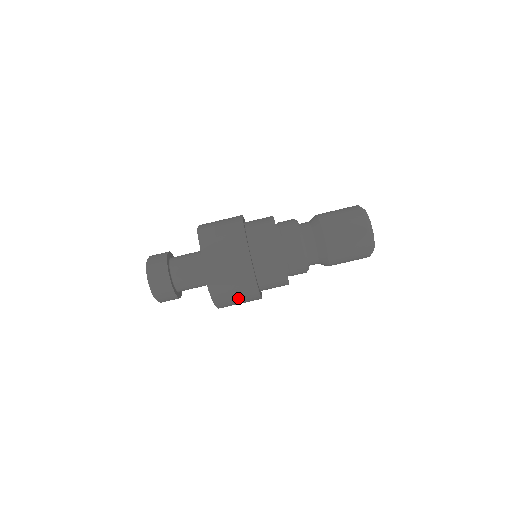
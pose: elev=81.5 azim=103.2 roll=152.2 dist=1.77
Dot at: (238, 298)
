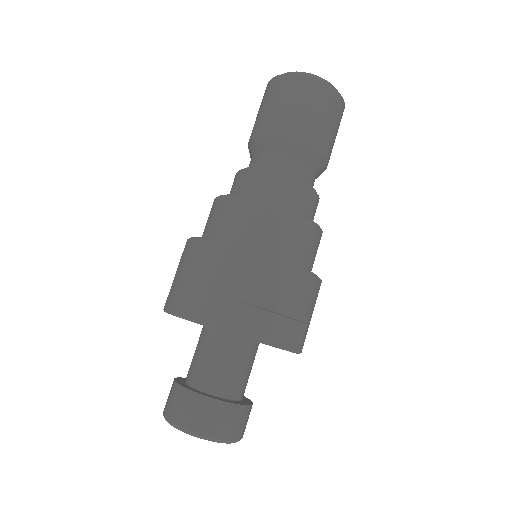
Dot at: occluded
